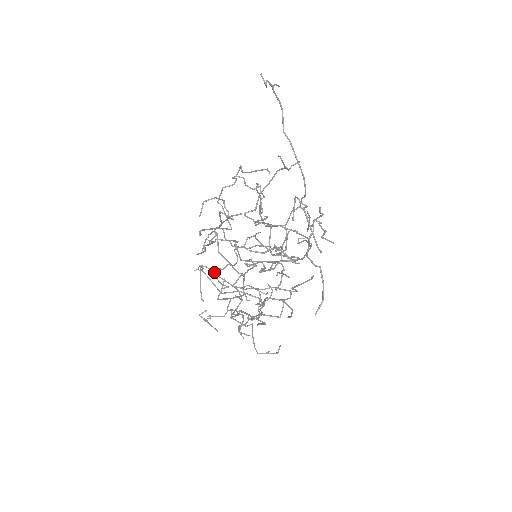
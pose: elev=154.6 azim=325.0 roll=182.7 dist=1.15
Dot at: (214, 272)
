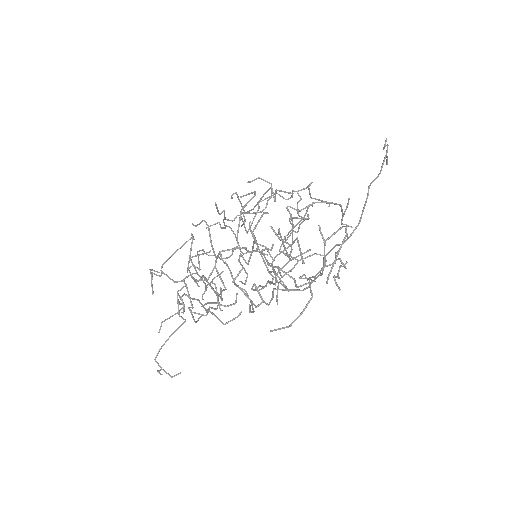
Dot at: occluded
